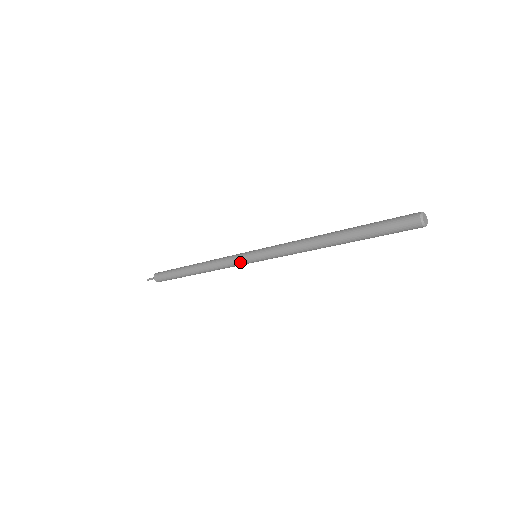
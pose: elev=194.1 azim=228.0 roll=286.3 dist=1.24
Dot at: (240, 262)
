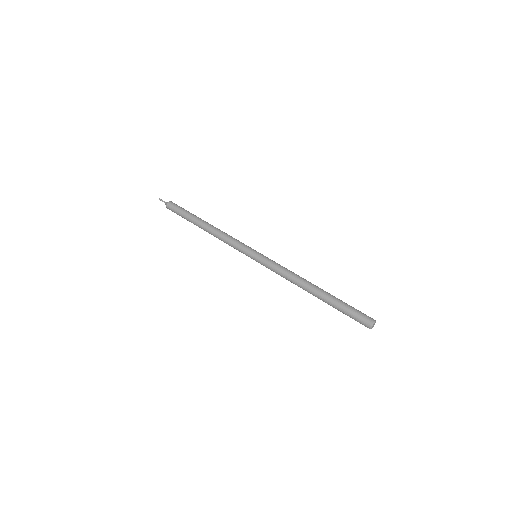
Dot at: (243, 253)
